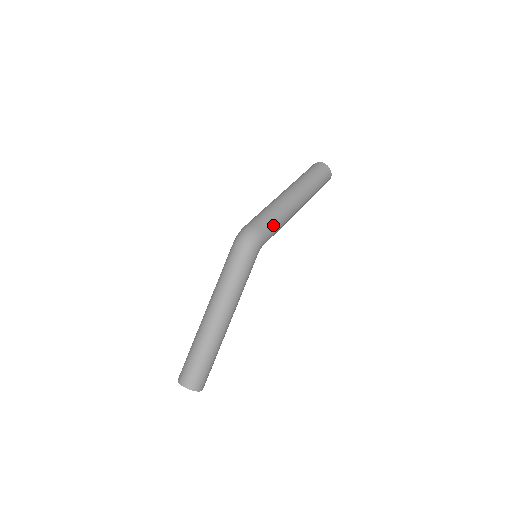
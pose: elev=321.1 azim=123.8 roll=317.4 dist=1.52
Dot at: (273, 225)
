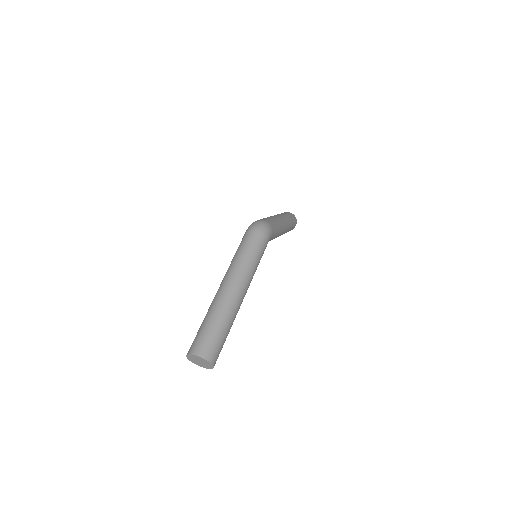
Dot at: (276, 227)
